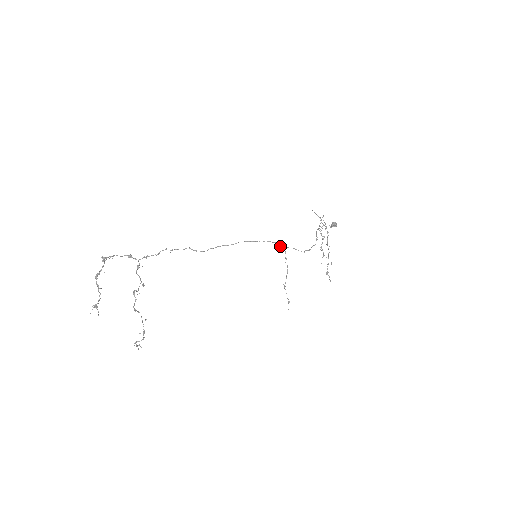
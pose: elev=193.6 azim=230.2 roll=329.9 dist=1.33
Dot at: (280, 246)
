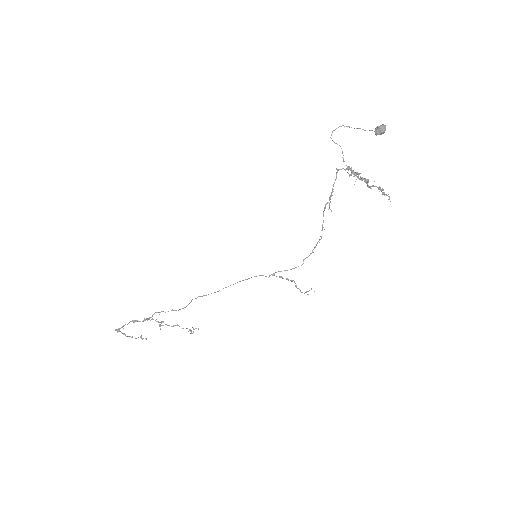
Dot at: (265, 276)
